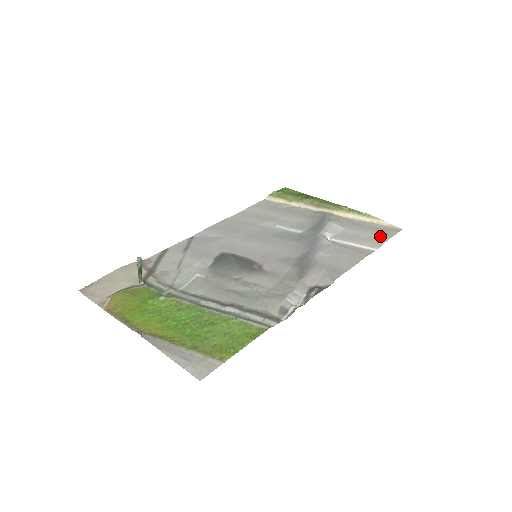
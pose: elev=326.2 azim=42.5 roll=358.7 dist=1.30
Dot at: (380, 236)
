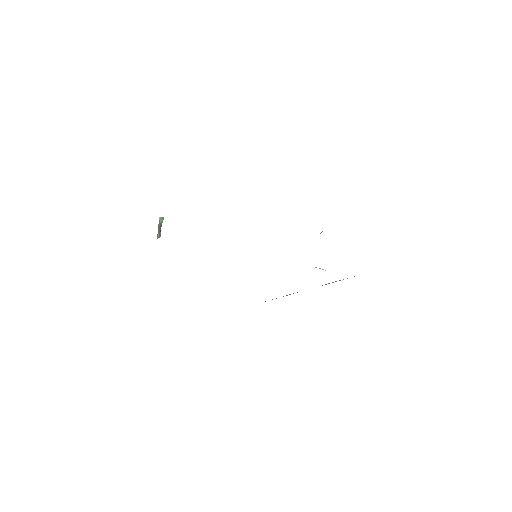
Dot at: occluded
